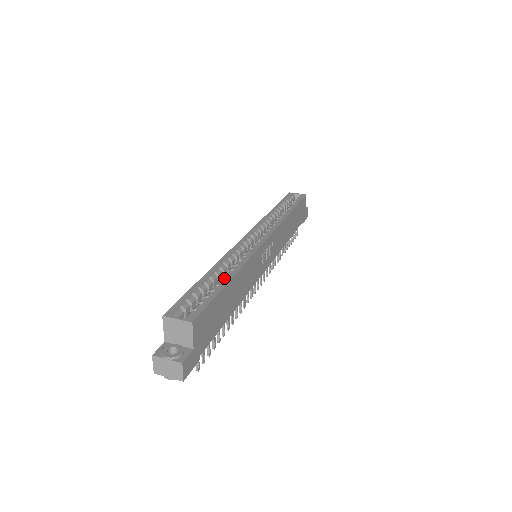
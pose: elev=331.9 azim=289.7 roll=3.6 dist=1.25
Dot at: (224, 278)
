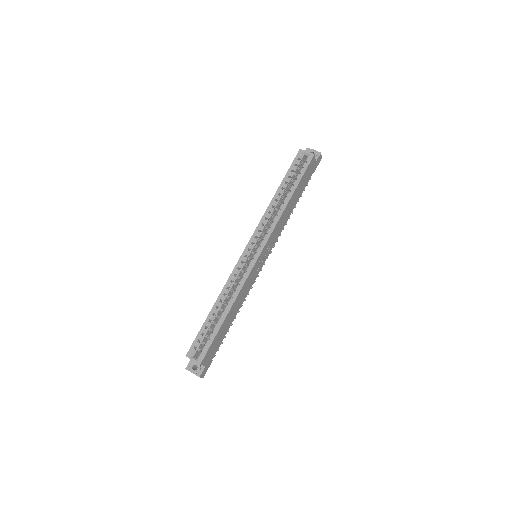
Dot at: (222, 316)
